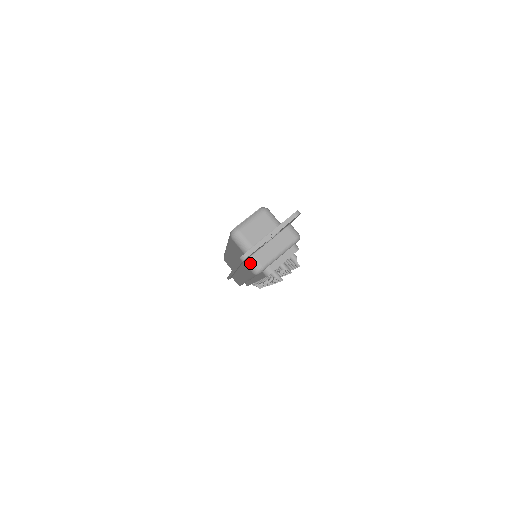
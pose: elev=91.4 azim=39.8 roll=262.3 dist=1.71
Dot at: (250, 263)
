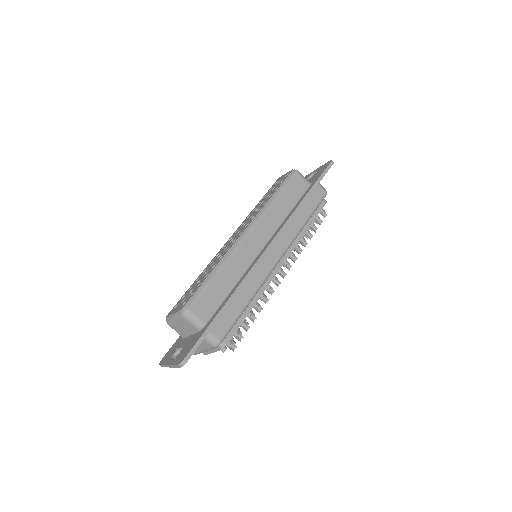
Dot at: occluded
